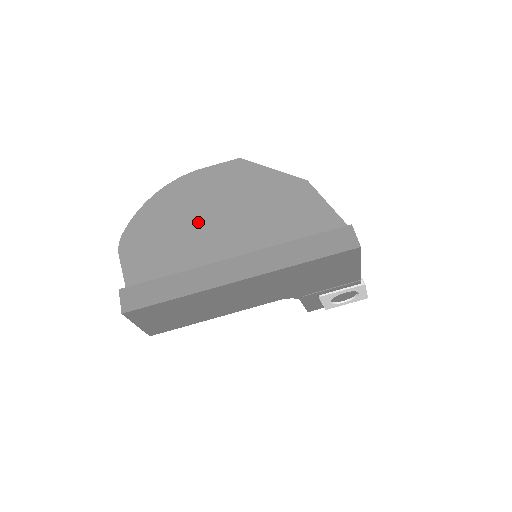
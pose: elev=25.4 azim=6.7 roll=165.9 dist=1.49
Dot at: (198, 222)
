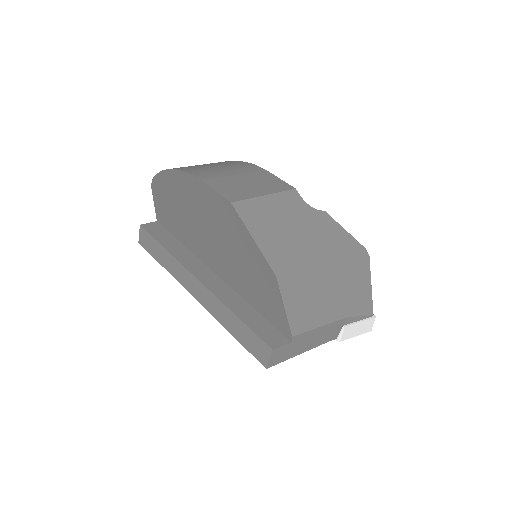
Dot at: (195, 219)
